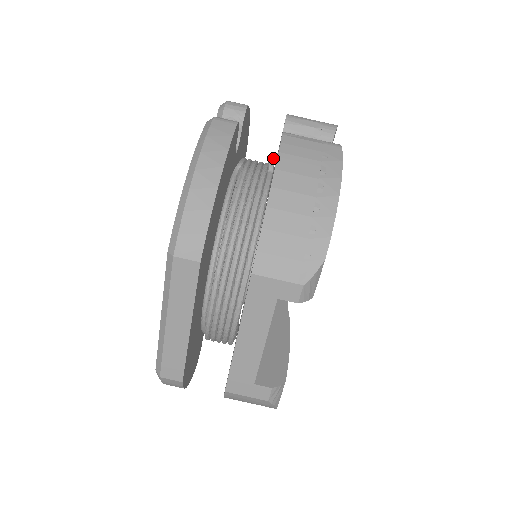
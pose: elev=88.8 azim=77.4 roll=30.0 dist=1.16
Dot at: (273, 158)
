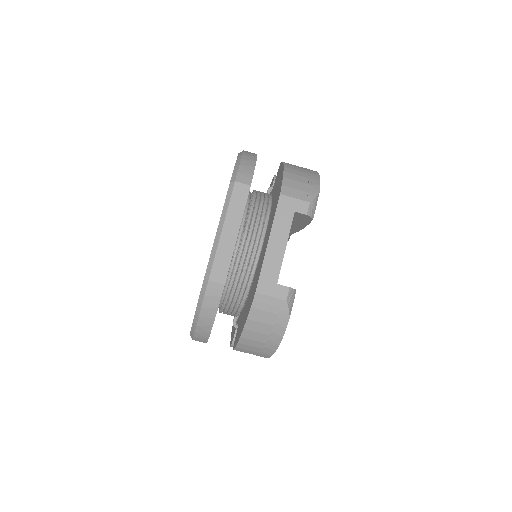
Dot at: (270, 188)
